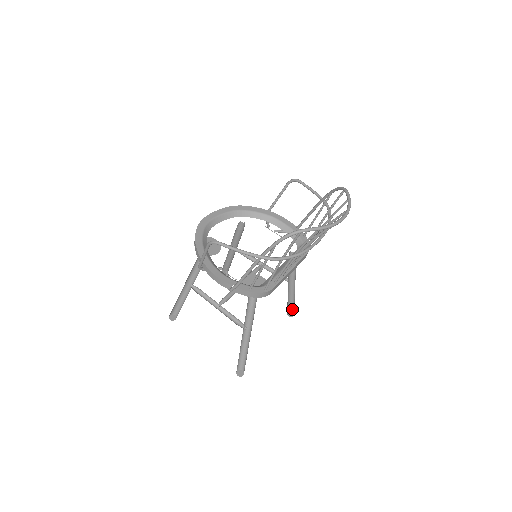
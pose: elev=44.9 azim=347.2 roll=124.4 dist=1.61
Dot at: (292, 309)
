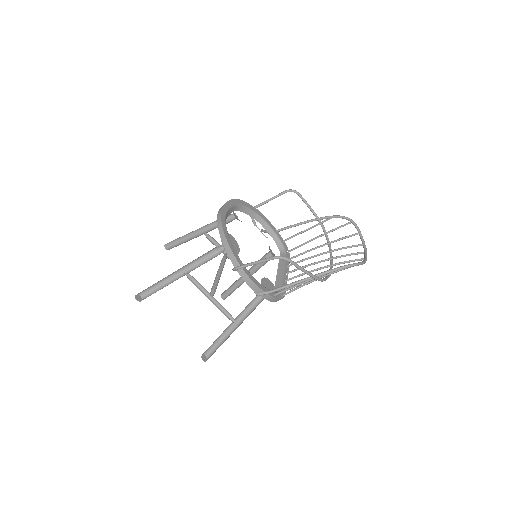
Dot at: (230, 294)
